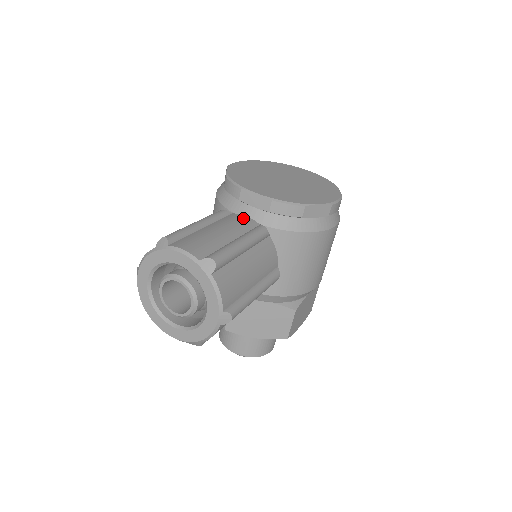
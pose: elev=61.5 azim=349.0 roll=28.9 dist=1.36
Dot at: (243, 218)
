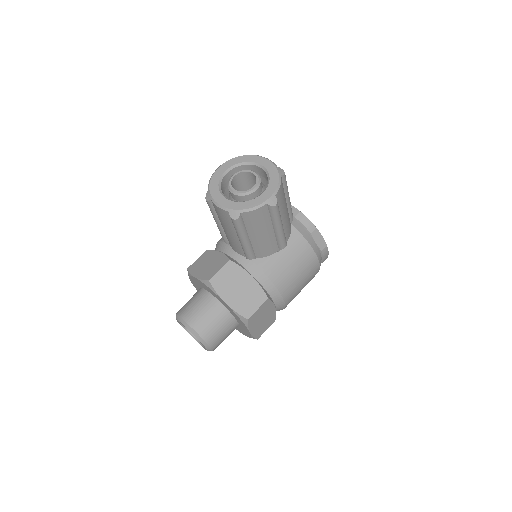
Dot at: occluded
